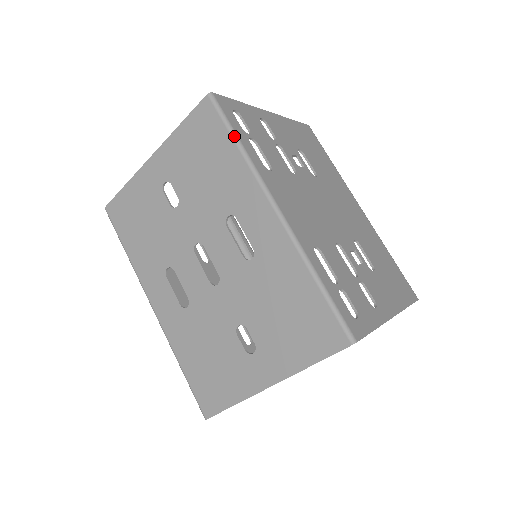
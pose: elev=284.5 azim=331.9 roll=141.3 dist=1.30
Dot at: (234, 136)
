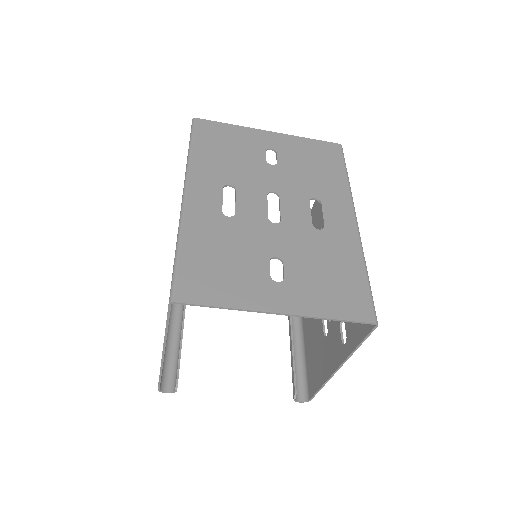
Dot at: occluded
